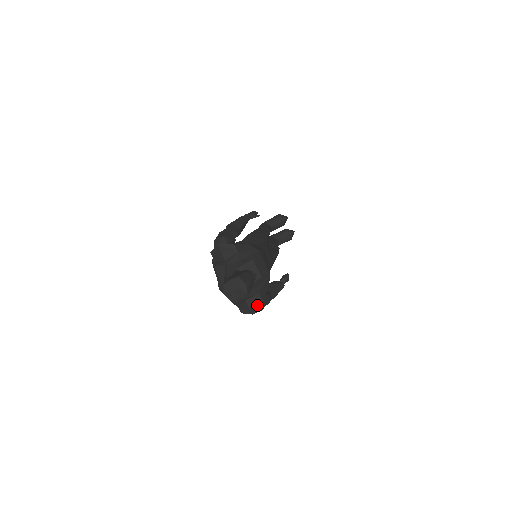
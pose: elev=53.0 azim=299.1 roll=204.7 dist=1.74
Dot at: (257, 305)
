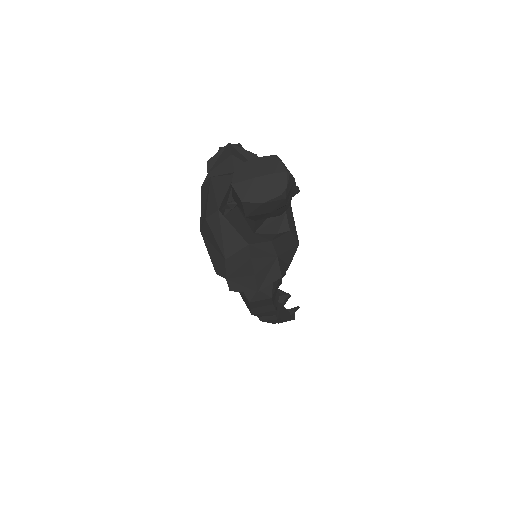
Dot at: (269, 277)
